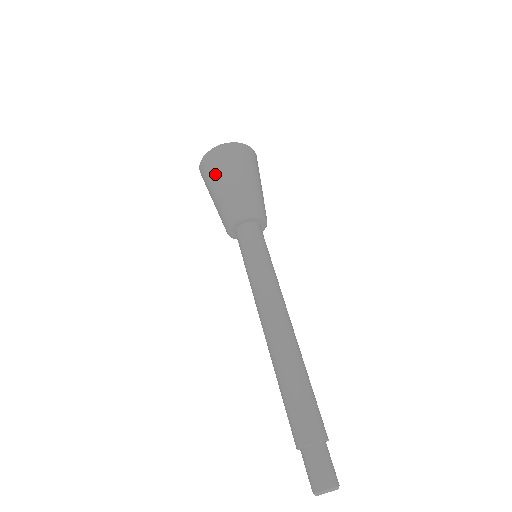
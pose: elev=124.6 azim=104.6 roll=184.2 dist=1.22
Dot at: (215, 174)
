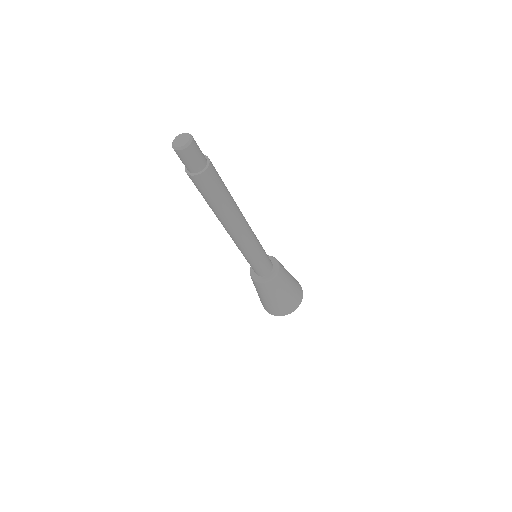
Dot at: occluded
